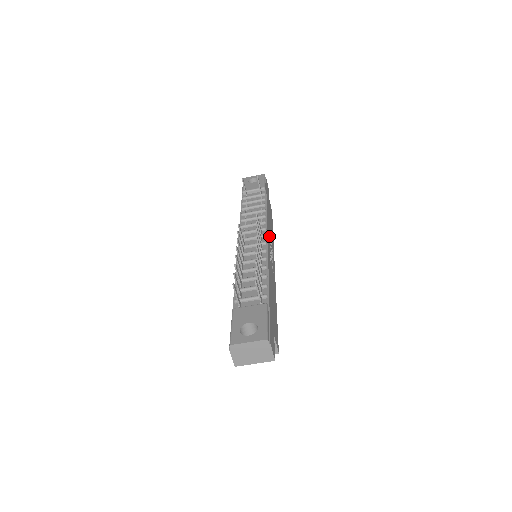
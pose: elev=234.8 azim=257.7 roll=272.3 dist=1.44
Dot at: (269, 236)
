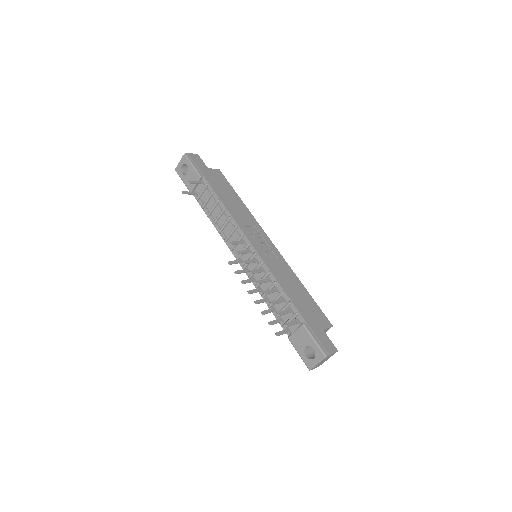
Dot at: (247, 227)
